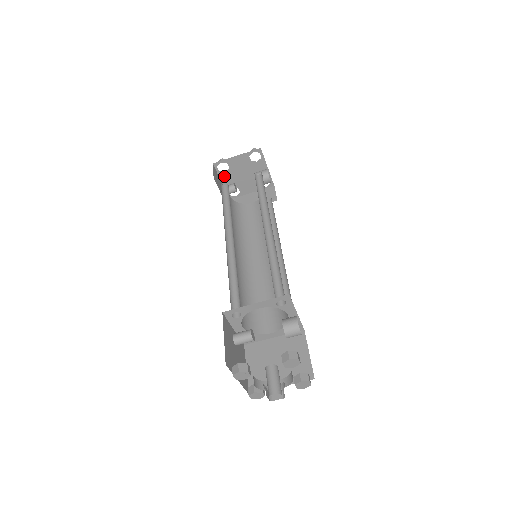
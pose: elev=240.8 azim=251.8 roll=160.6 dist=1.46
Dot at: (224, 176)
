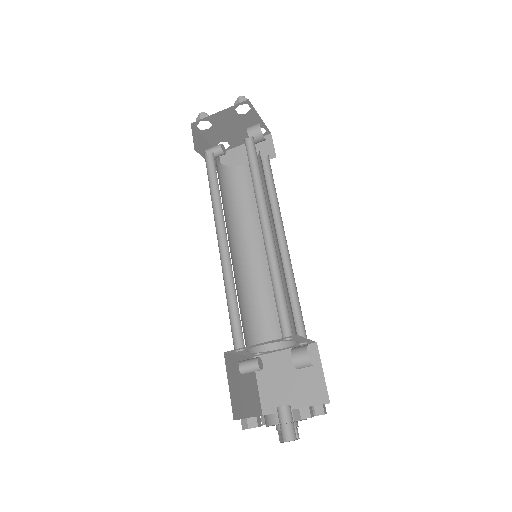
Dot at: (207, 133)
